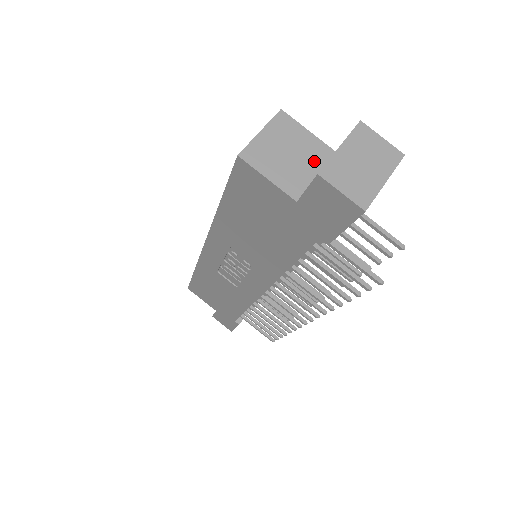
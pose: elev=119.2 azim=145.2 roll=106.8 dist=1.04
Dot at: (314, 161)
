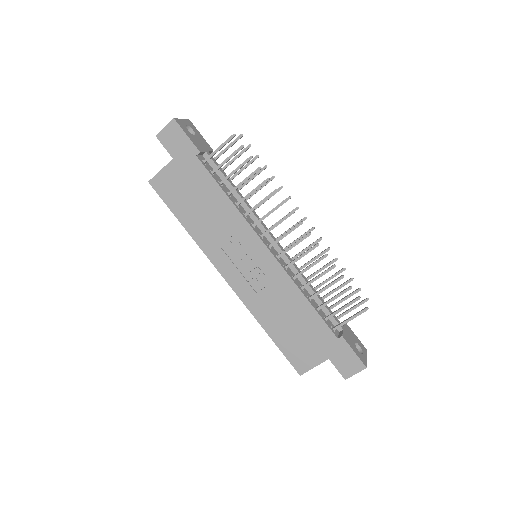
Dot at: occluded
